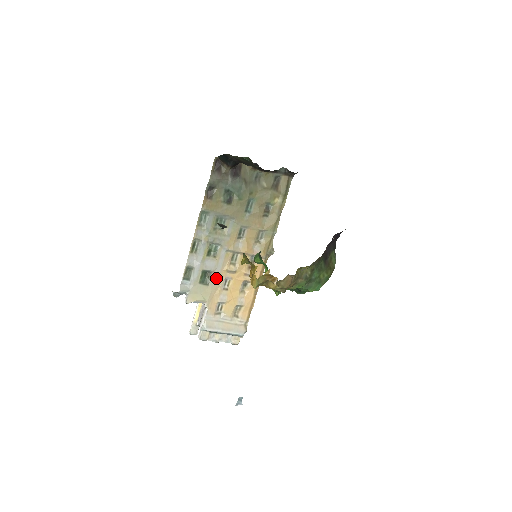
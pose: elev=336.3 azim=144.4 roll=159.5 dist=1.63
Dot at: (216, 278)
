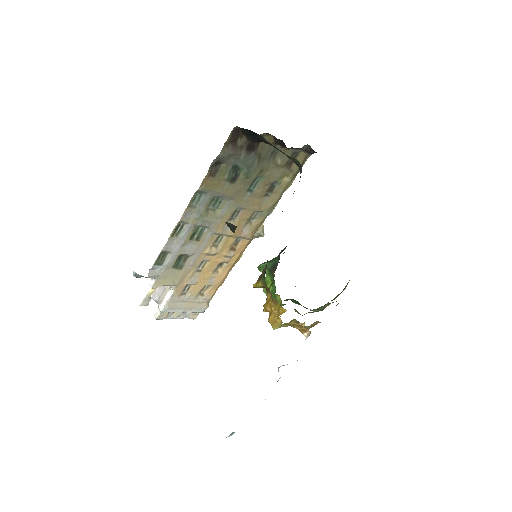
Dot at: (192, 261)
